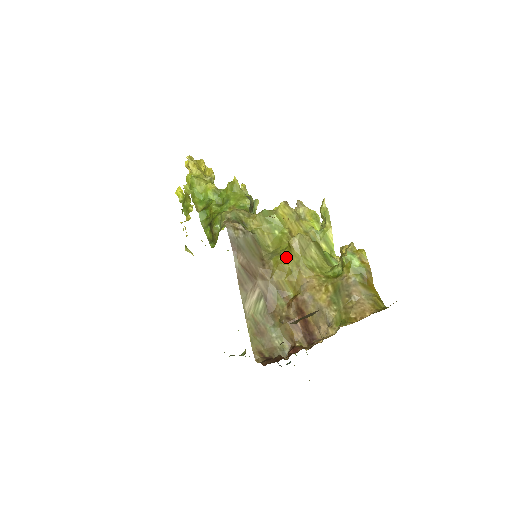
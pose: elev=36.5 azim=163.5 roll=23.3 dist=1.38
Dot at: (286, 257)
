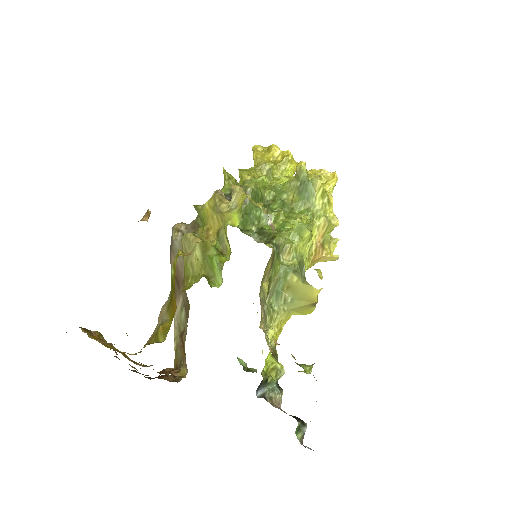
Dot at: occluded
